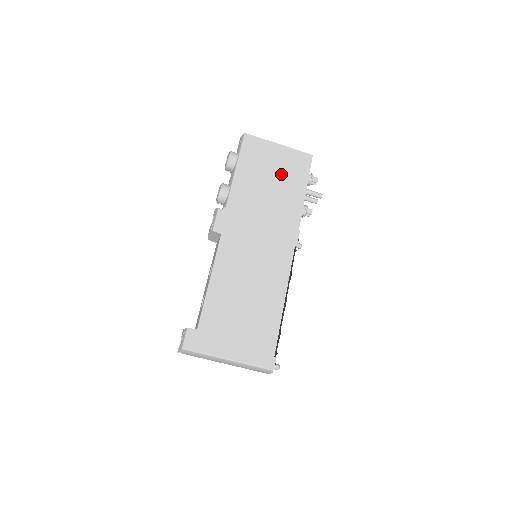
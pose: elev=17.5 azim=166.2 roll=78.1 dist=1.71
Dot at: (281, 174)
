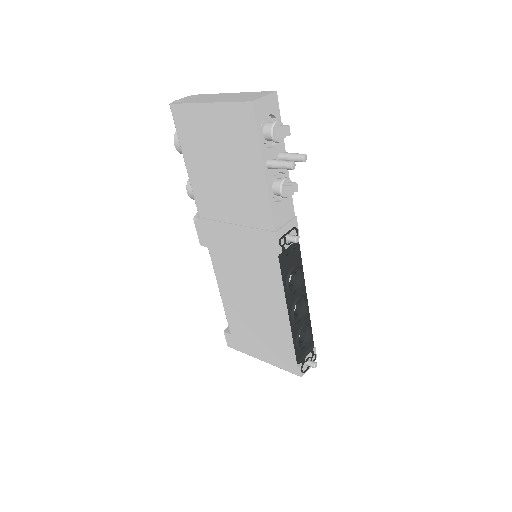
Dot at: (227, 154)
